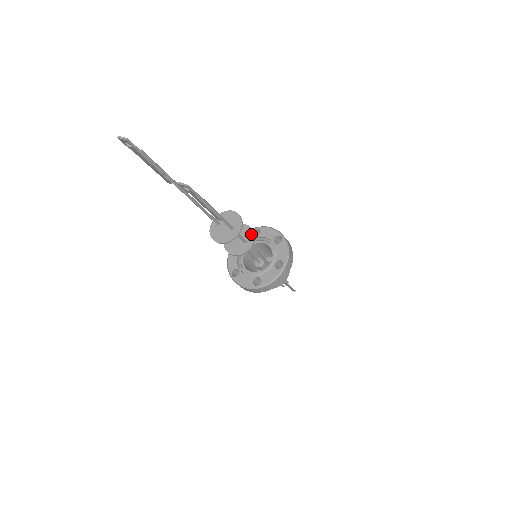
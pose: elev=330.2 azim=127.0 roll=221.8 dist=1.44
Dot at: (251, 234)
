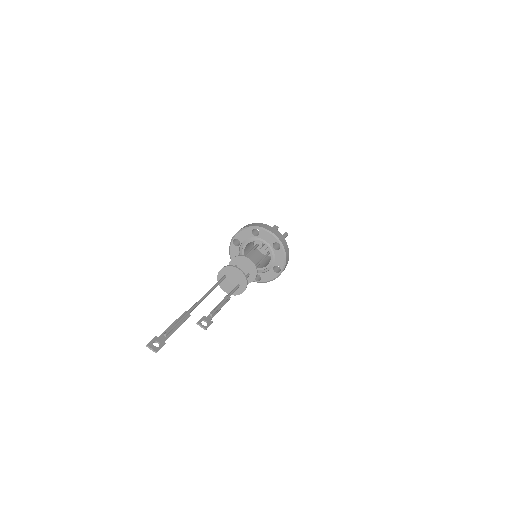
Dot at: (254, 269)
